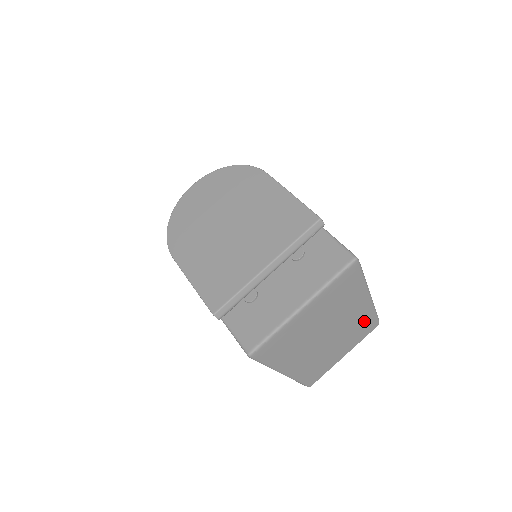
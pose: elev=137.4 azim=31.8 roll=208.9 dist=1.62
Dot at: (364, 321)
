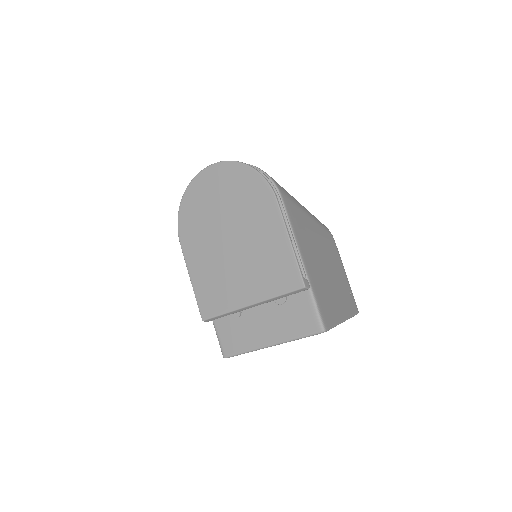
Dot at: occluded
